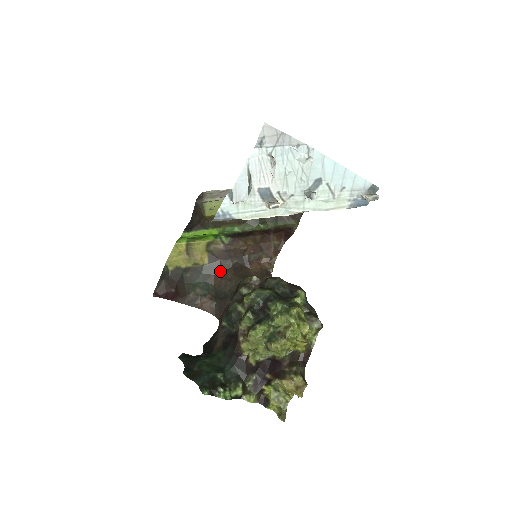
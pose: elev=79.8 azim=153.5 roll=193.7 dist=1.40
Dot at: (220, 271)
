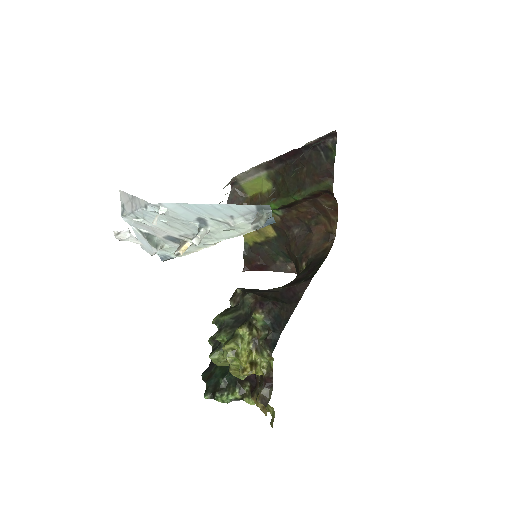
Dot at: (287, 241)
